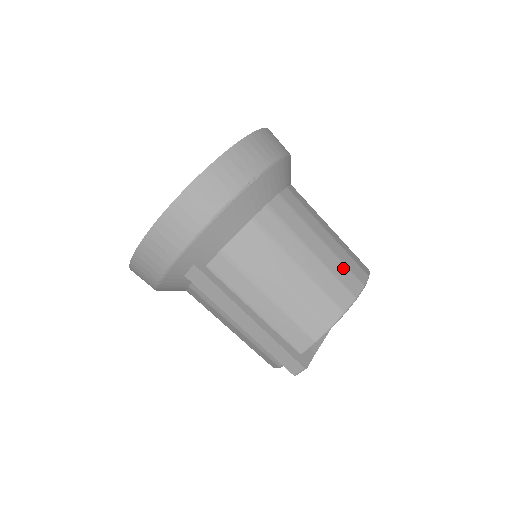
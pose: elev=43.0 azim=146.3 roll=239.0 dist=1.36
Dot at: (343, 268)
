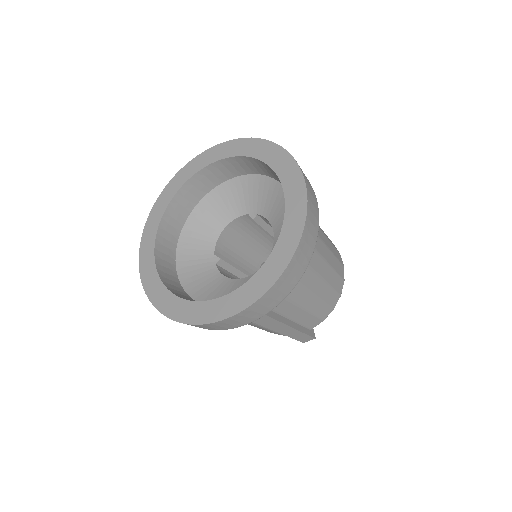
Dot at: (337, 262)
